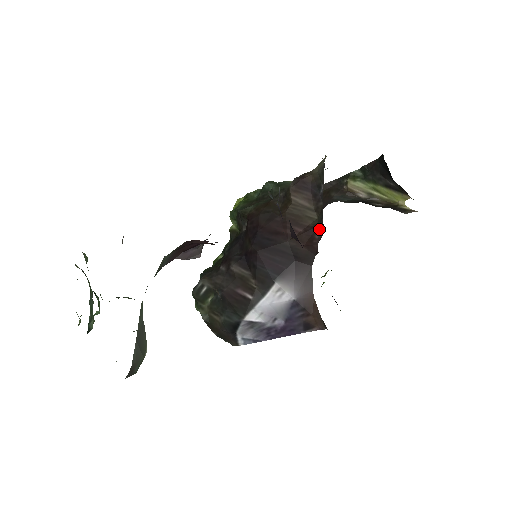
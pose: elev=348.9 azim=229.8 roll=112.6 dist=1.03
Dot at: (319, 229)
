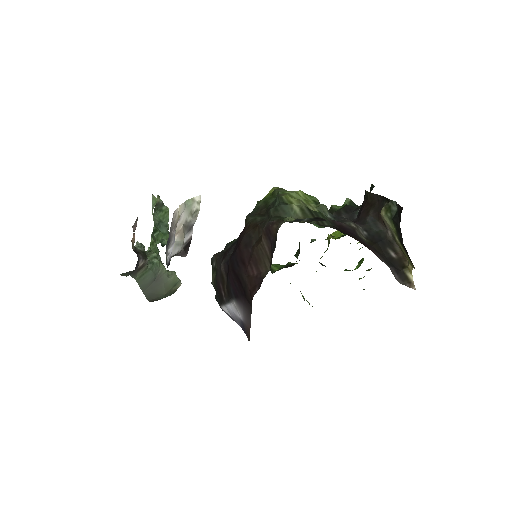
Dot at: occluded
